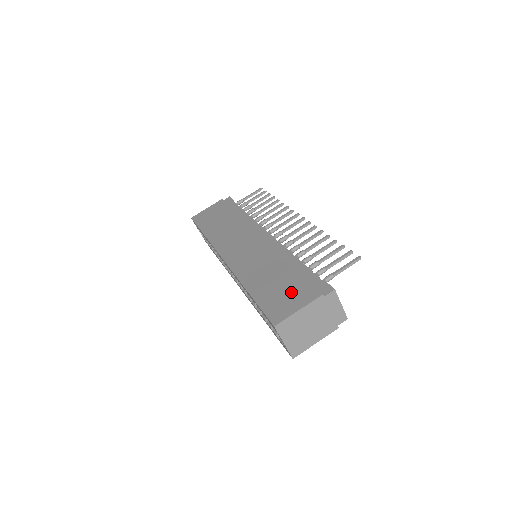
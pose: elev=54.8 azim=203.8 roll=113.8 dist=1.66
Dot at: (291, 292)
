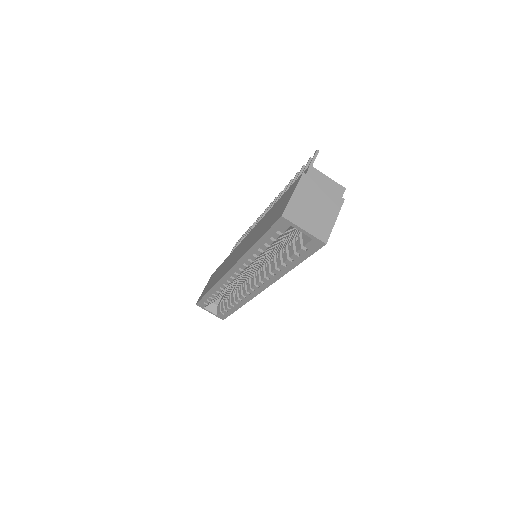
Dot at: (282, 202)
